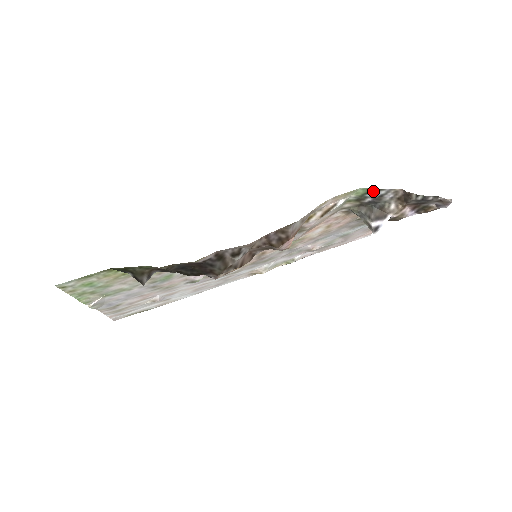
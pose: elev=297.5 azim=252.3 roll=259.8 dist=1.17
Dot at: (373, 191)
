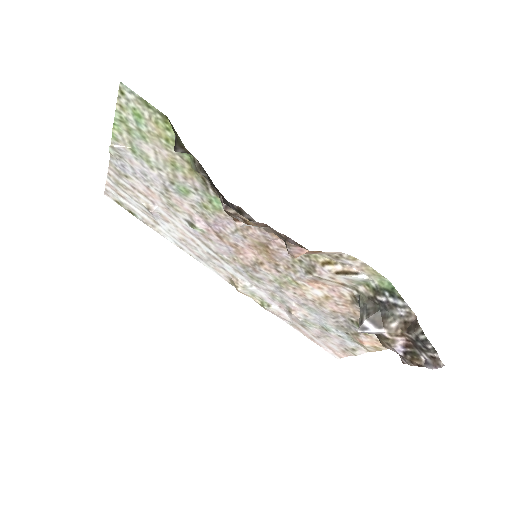
Dot at: (394, 294)
